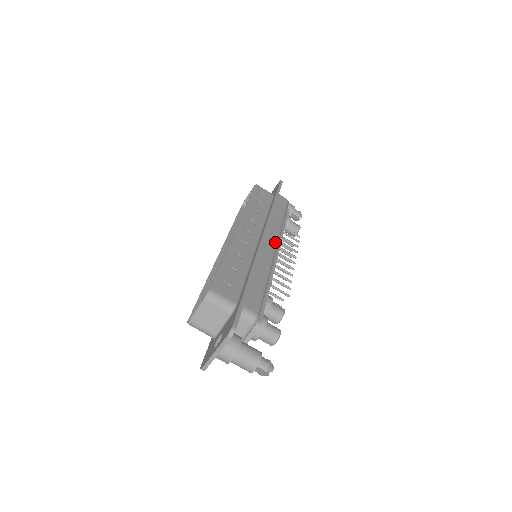
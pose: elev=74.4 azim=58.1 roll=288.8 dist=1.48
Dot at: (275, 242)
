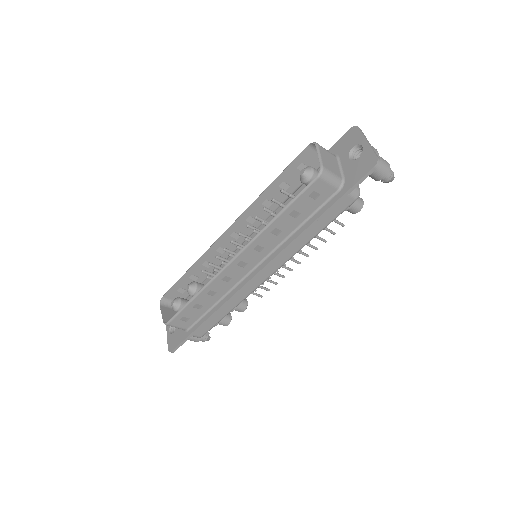
Dot at: (271, 274)
